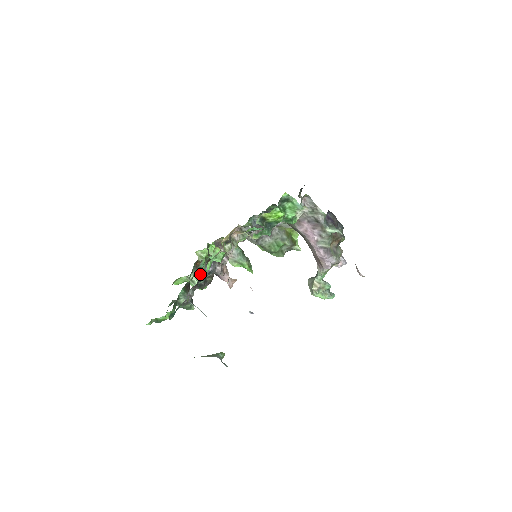
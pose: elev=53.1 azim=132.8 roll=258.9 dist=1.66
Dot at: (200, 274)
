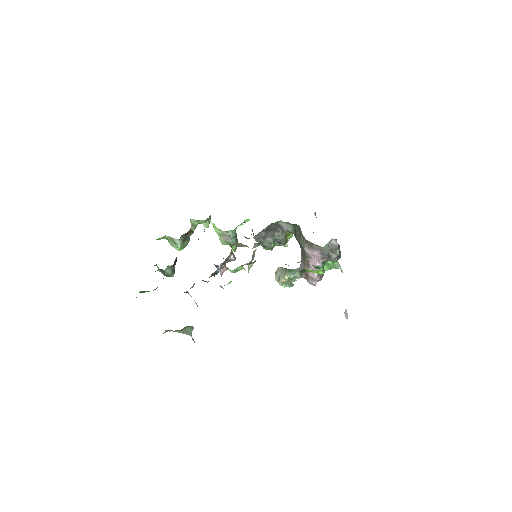
Dot at: (186, 240)
